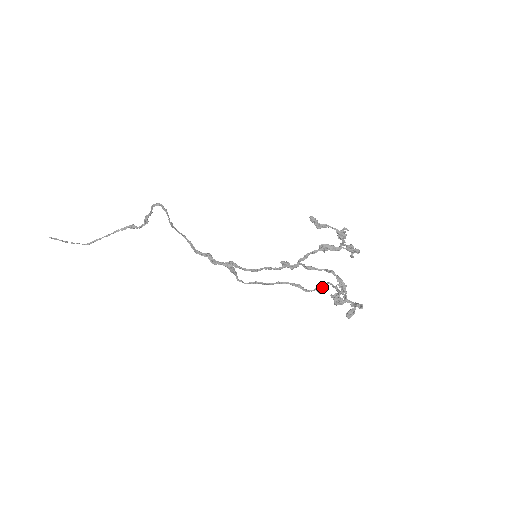
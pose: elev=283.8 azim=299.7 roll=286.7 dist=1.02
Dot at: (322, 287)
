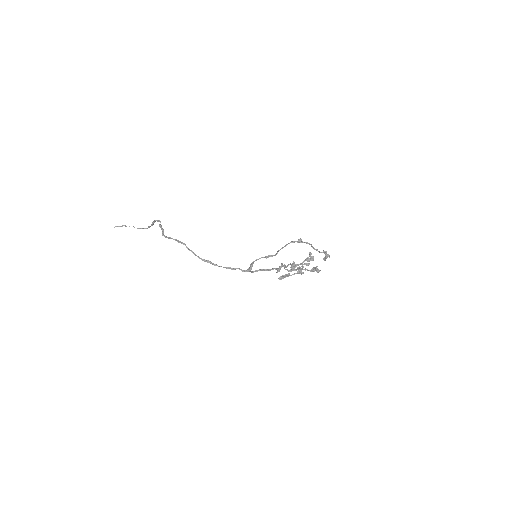
Dot at: occluded
